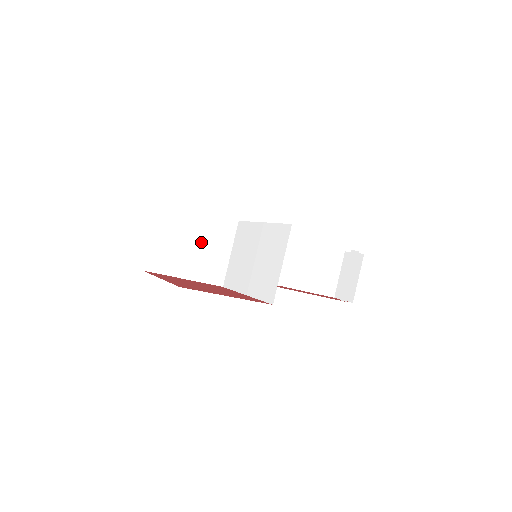
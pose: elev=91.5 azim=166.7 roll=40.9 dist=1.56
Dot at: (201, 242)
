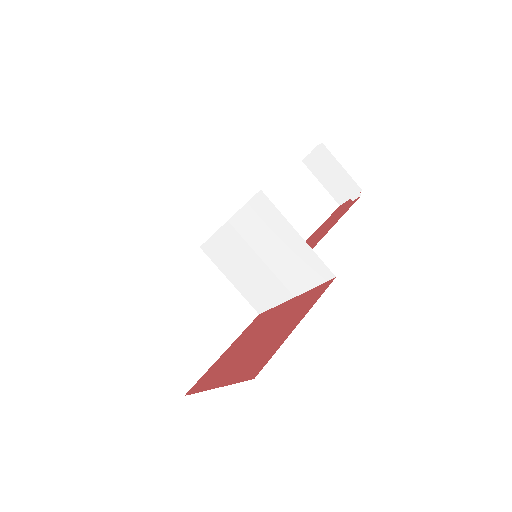
Dot at: (196, 305)
